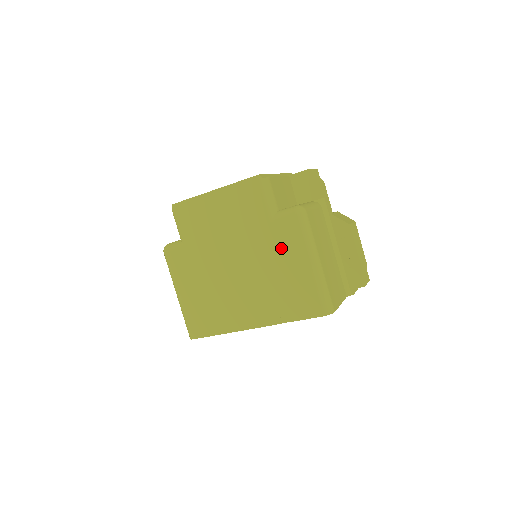
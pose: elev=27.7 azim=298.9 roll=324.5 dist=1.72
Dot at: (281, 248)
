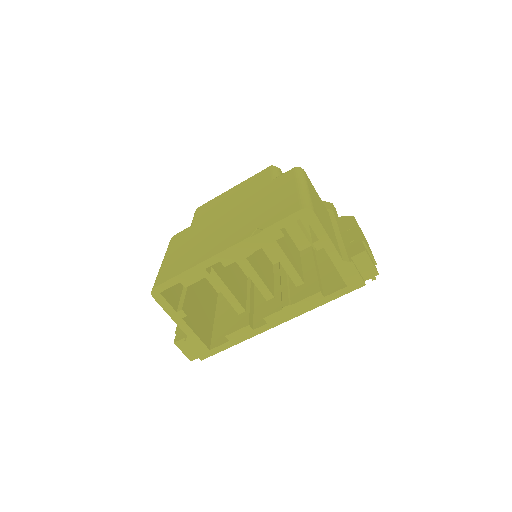
Dot at: (274, 189)
